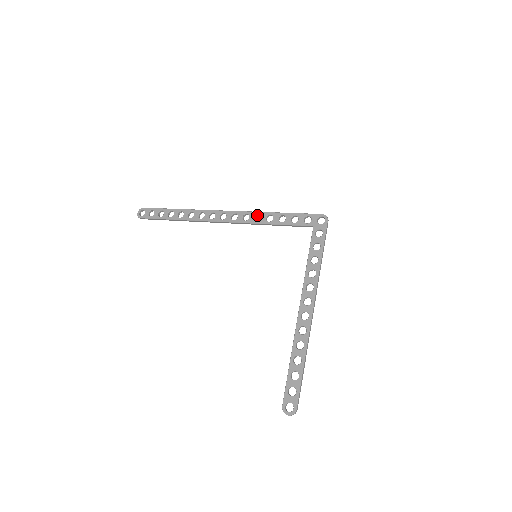
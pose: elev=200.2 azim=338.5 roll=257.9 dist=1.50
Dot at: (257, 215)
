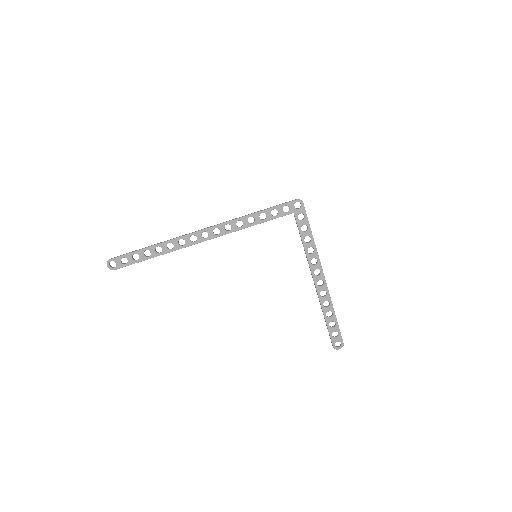
Dot at: occluded
